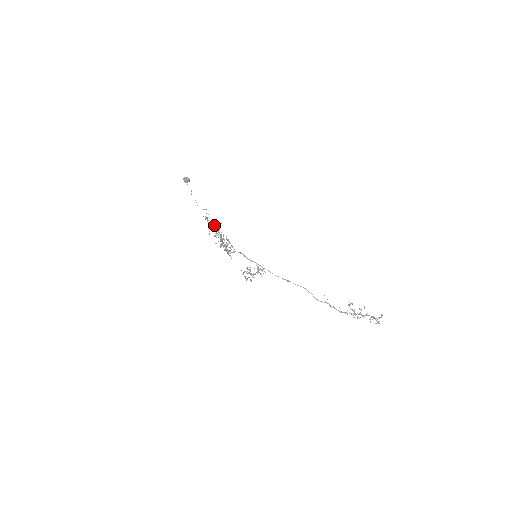
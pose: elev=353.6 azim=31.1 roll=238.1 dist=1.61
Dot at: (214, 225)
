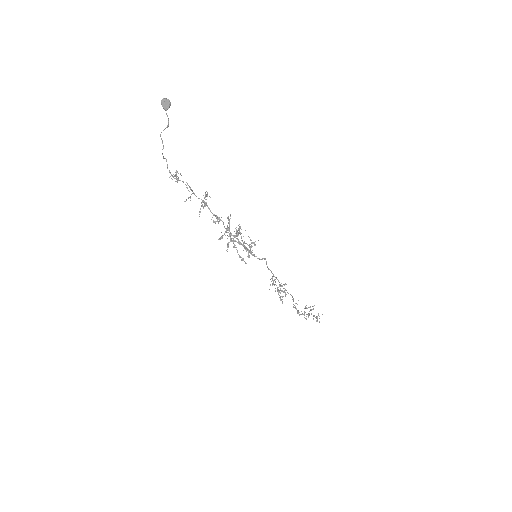
Dot at: occluded
